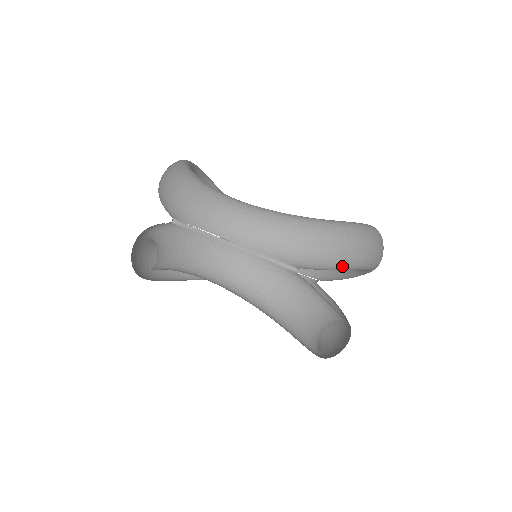
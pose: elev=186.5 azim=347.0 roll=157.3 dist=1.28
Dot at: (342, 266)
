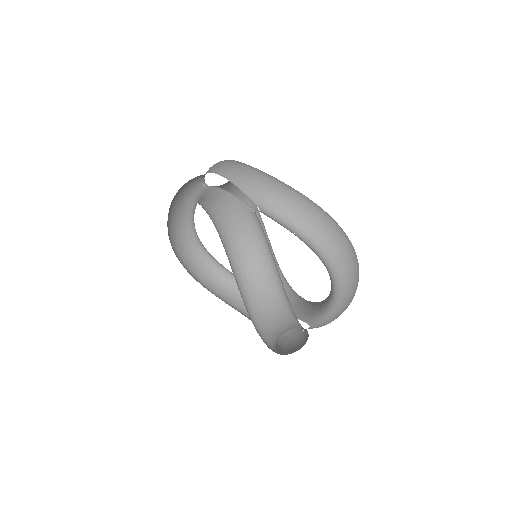
Dot at: (293, 224)
